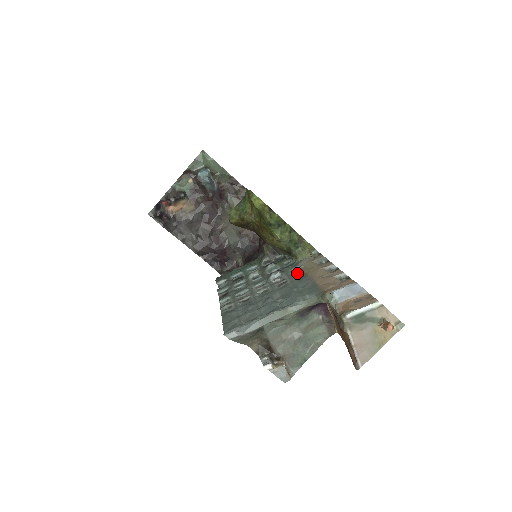
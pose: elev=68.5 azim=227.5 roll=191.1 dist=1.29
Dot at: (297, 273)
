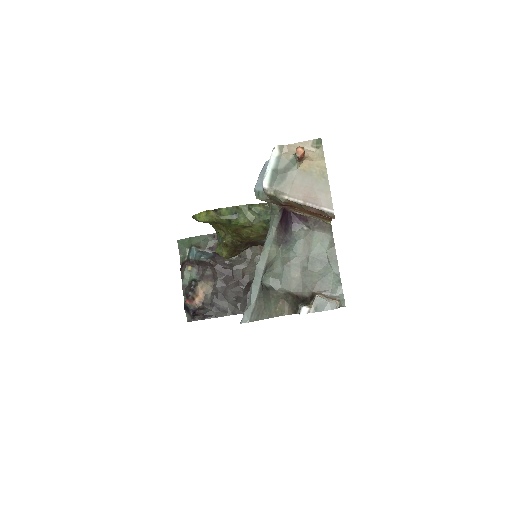
Dot at: occluded
